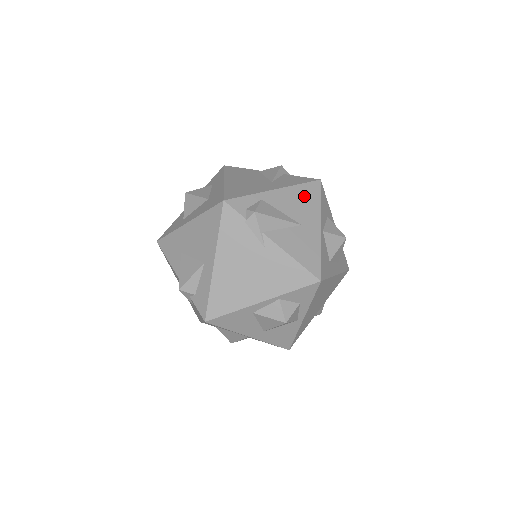
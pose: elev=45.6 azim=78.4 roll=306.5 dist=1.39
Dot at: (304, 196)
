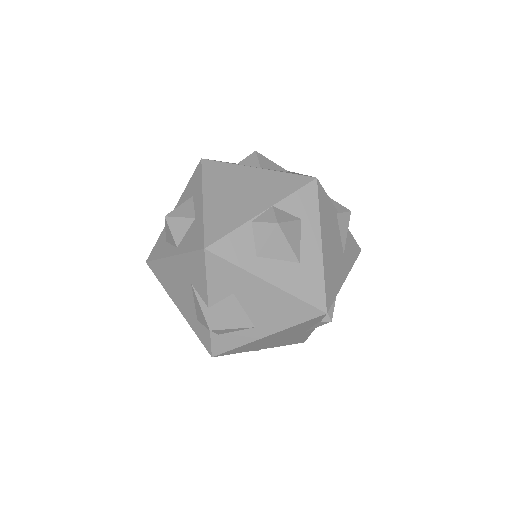
Dot at: occluded
